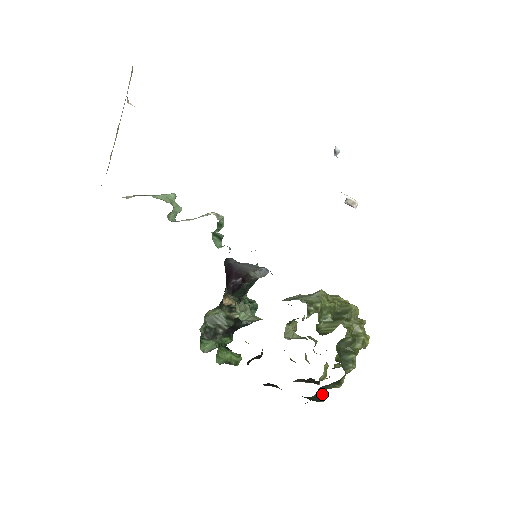
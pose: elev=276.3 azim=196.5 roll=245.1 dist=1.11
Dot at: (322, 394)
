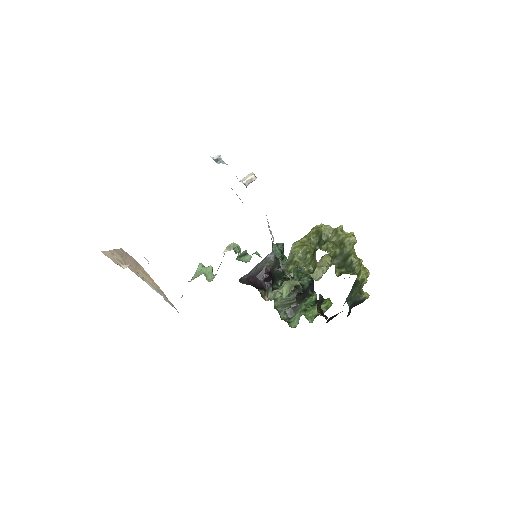
Dot at: (357, 298)
